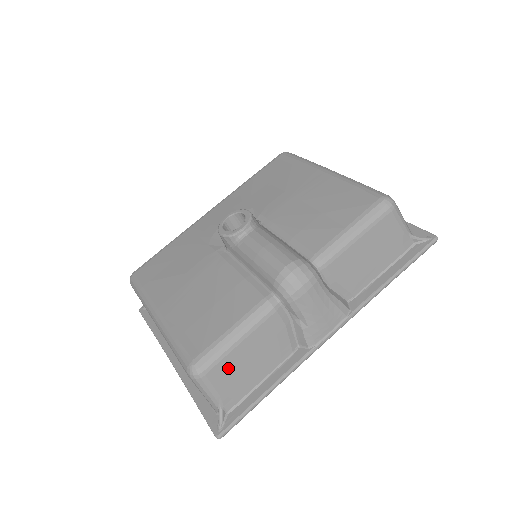
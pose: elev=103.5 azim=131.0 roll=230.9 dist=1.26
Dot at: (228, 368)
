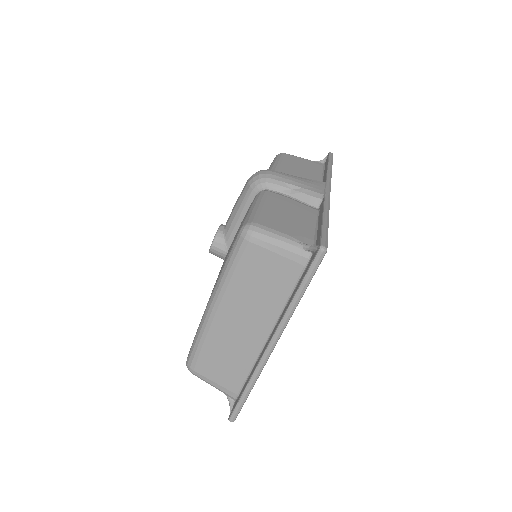
Dot at: (272, 219)
